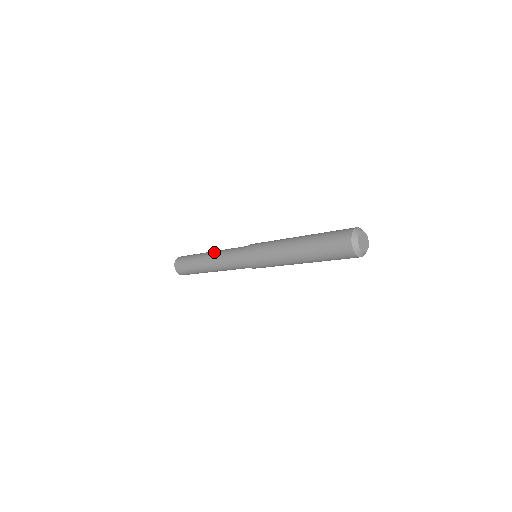
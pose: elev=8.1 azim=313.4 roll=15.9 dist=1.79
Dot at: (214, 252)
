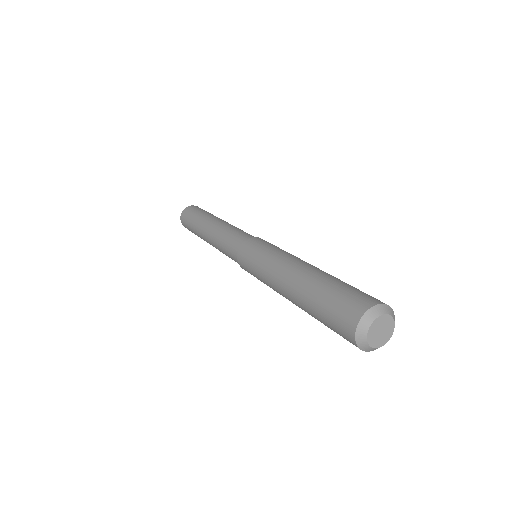
Dot at: (216, 224)
